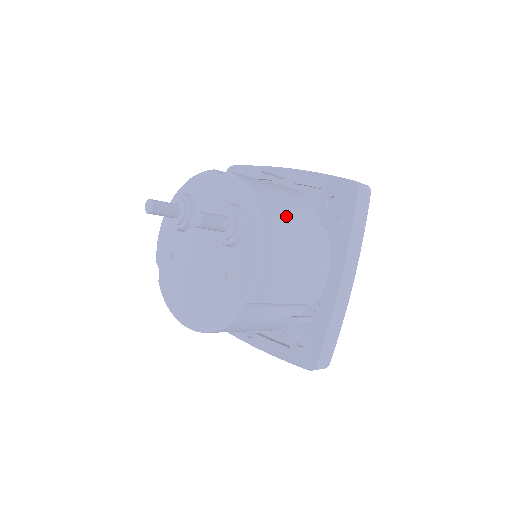
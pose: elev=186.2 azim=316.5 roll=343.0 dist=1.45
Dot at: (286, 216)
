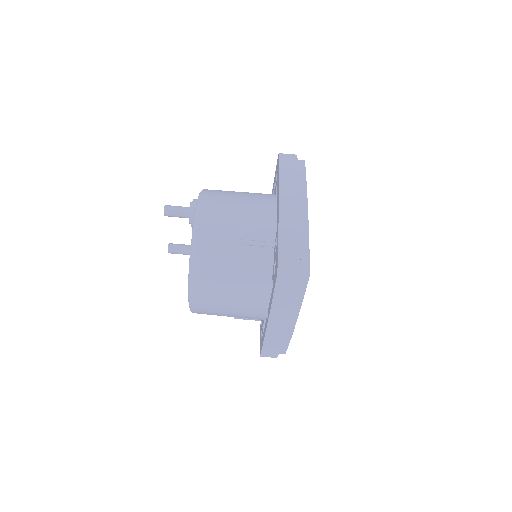
Dot at: occluded
